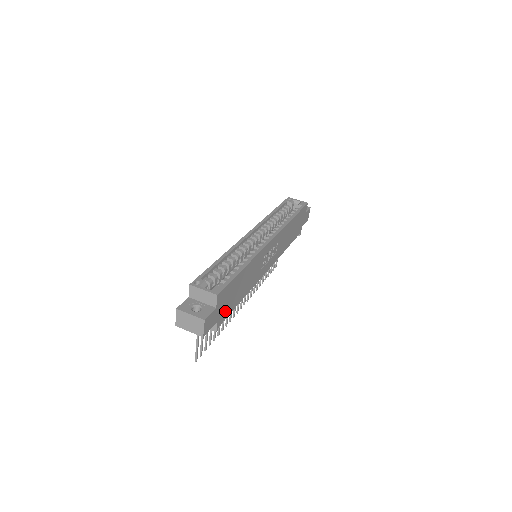
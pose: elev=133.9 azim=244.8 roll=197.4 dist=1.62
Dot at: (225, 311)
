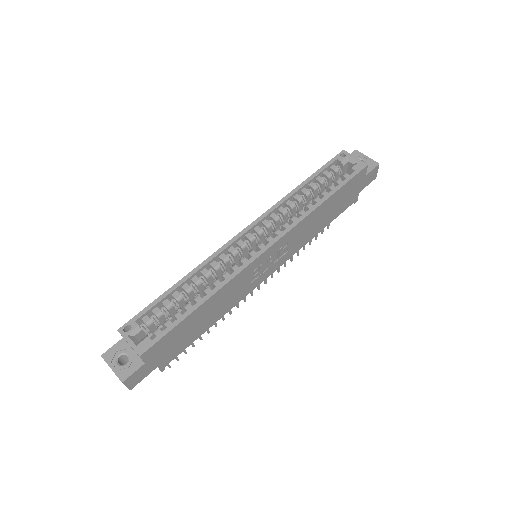
Dot at: (173, 352)
